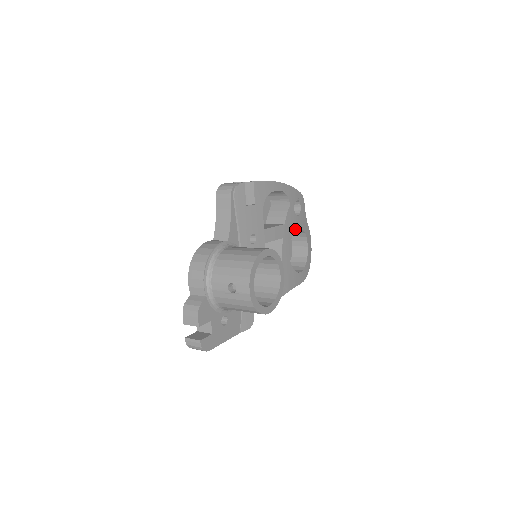
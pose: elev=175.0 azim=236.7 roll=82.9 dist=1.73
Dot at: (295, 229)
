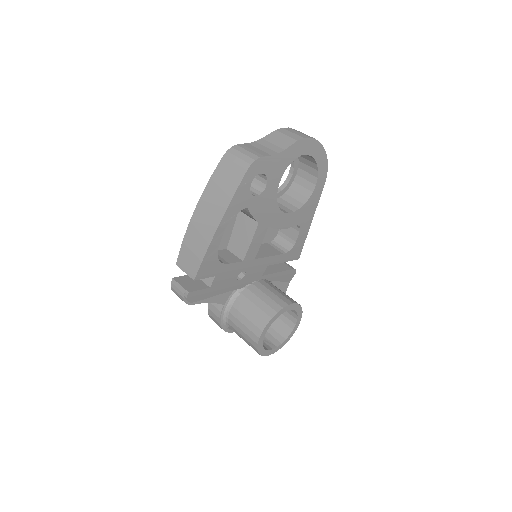
Dot at: (275, 195)
